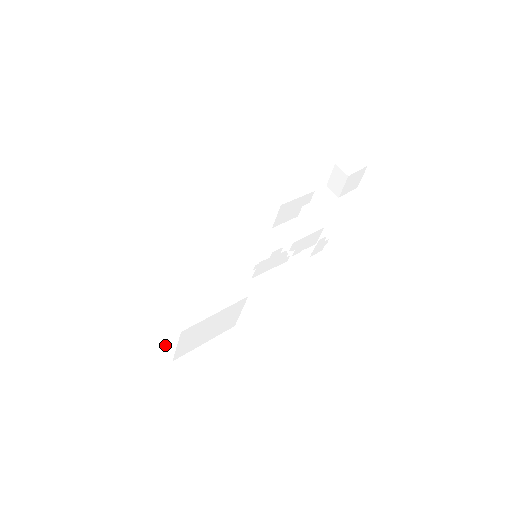
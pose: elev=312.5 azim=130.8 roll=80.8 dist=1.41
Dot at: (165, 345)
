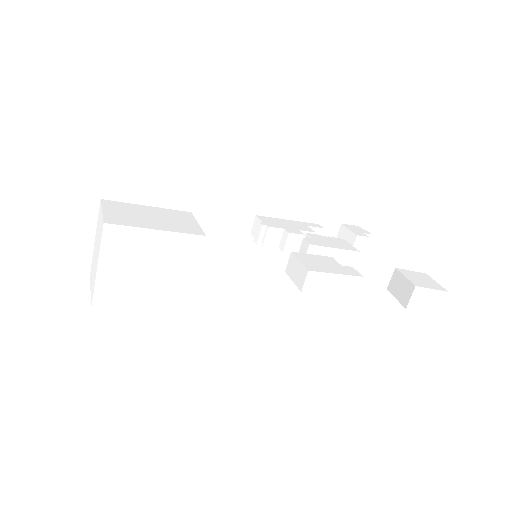
Dot at: (92, 264)
